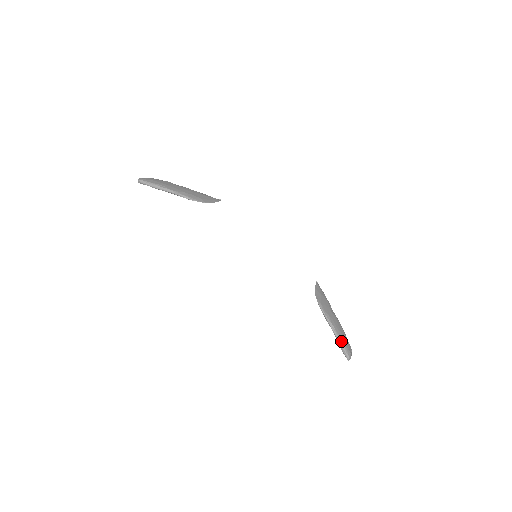
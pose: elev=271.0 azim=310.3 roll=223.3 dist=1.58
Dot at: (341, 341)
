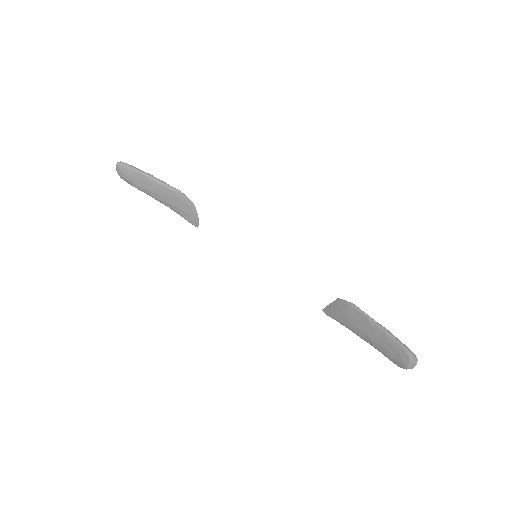
Dot at: (395, 337)
